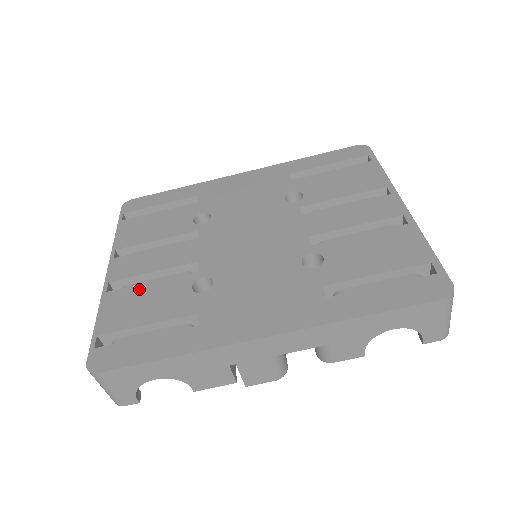
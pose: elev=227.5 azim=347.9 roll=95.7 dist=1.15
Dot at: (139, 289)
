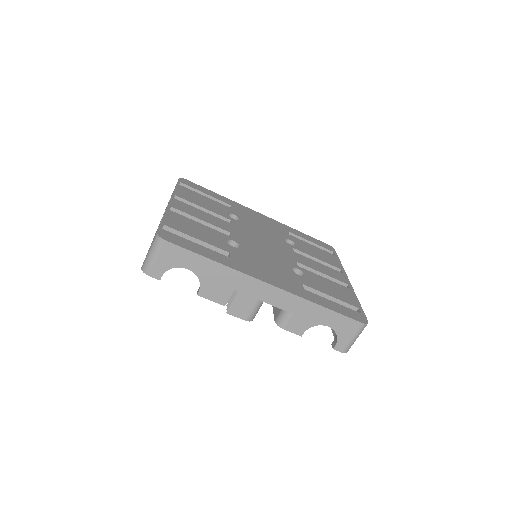
Dot at: (192, 221)
